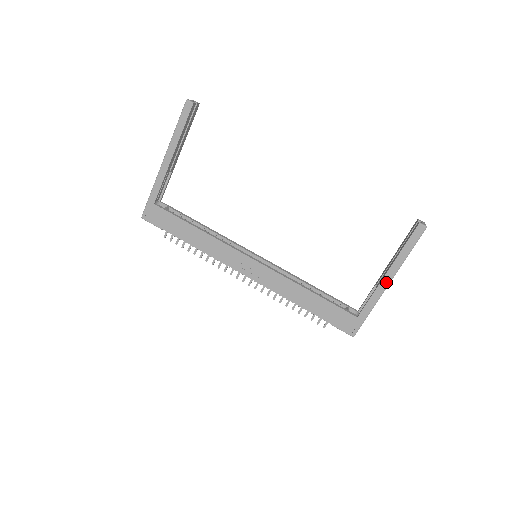
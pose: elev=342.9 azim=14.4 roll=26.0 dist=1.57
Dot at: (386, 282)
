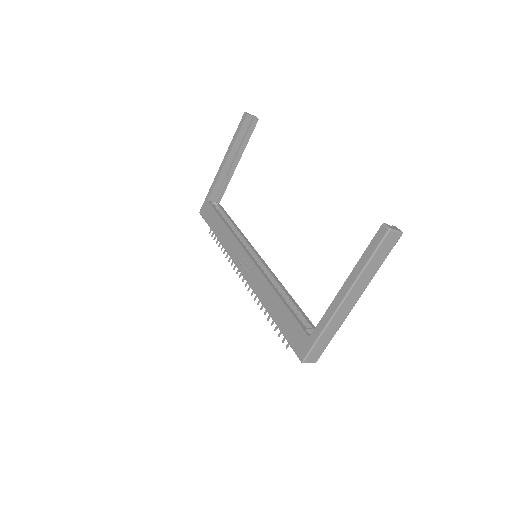
Dot at: (341, 296)
